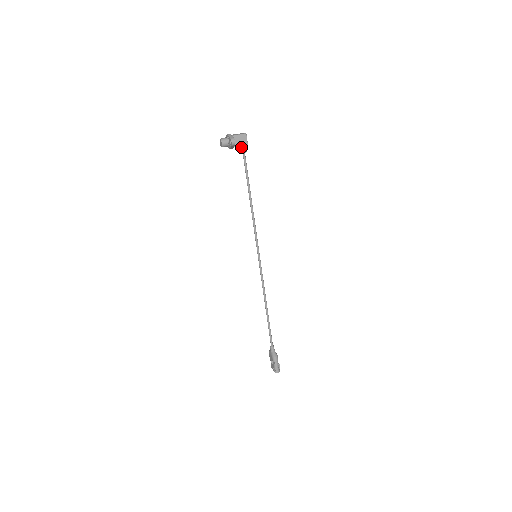
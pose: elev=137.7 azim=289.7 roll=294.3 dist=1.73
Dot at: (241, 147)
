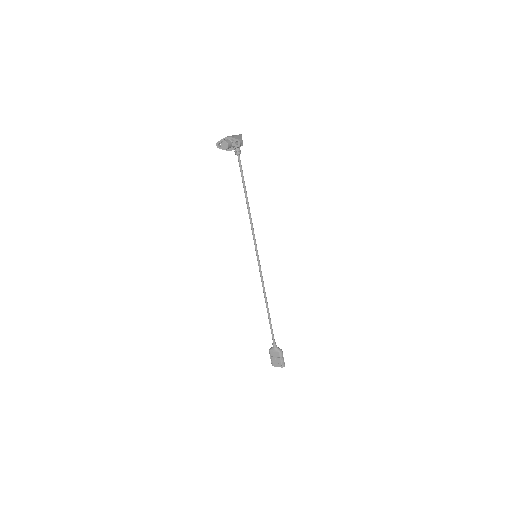
Dot at: (237, 148)
